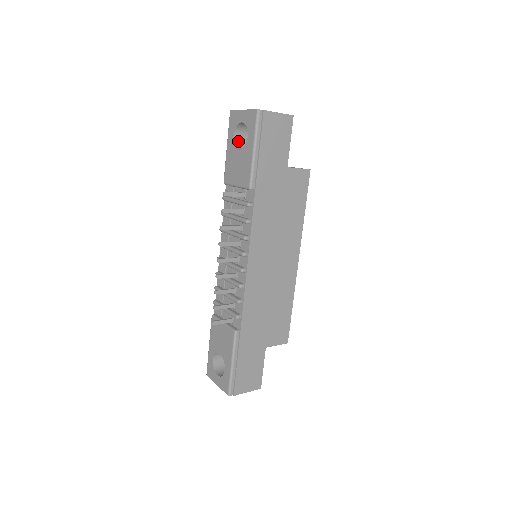
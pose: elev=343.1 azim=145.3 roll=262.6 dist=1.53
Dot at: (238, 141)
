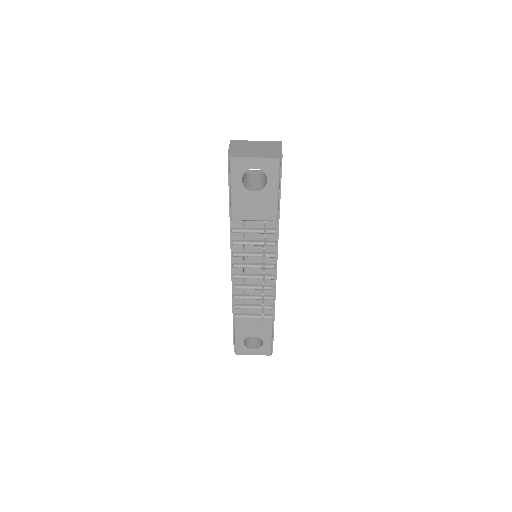
Dot at: (243, 181)
